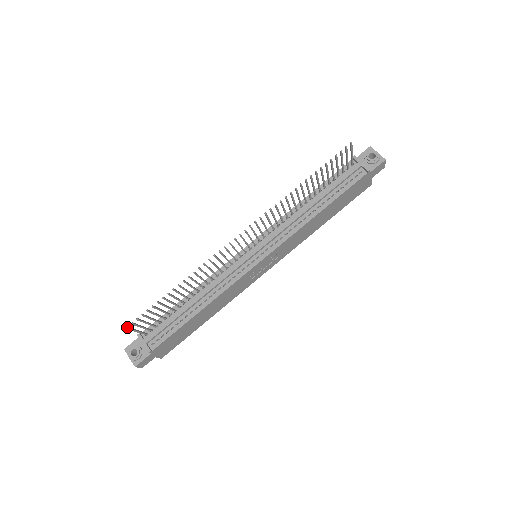
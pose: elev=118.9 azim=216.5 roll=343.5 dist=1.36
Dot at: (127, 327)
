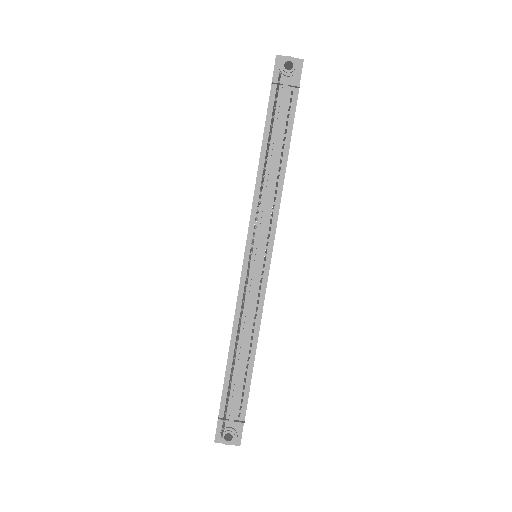
Dot at: (222, 436)
